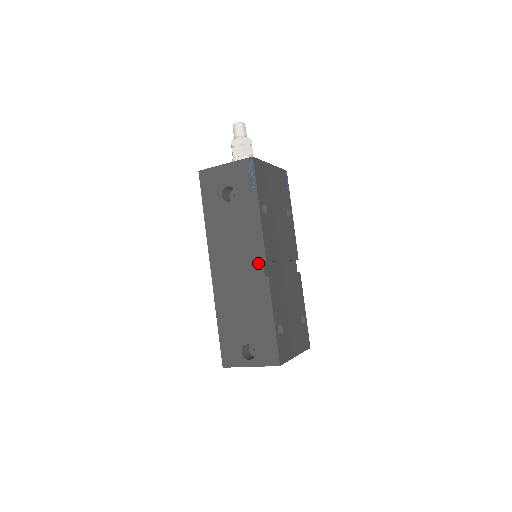
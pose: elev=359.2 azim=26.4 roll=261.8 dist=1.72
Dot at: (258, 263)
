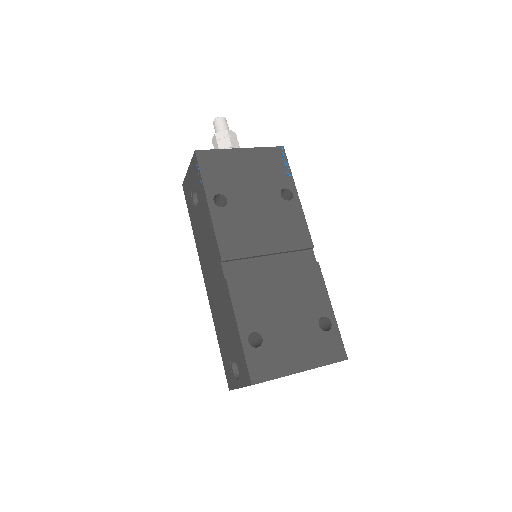
Dot at: (219, 265)
